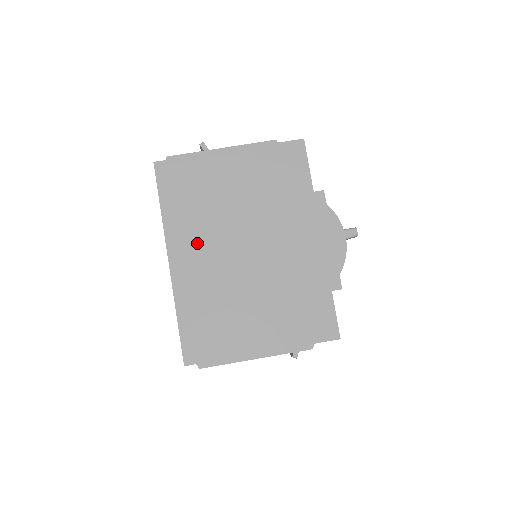
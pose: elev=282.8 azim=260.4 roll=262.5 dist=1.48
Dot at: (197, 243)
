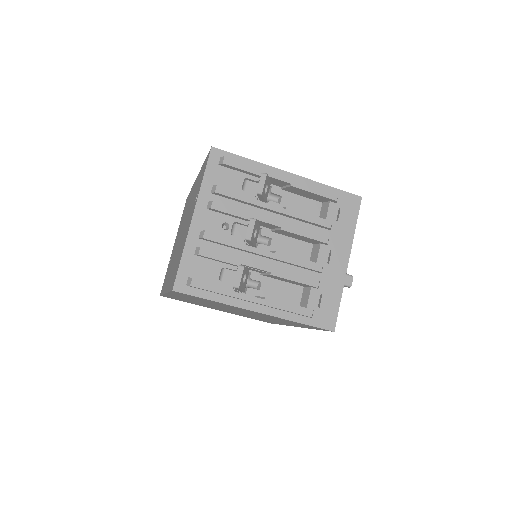
Dot at: occluded
